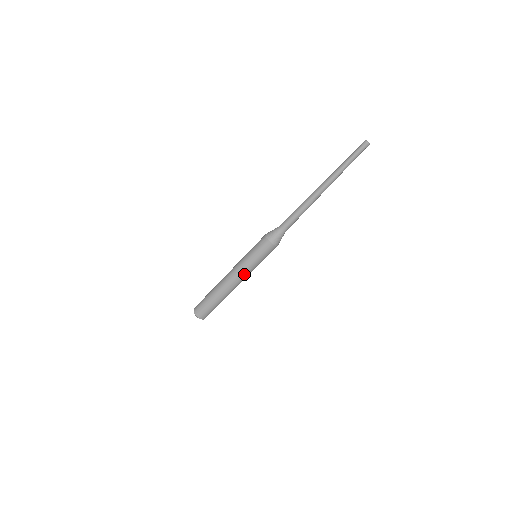
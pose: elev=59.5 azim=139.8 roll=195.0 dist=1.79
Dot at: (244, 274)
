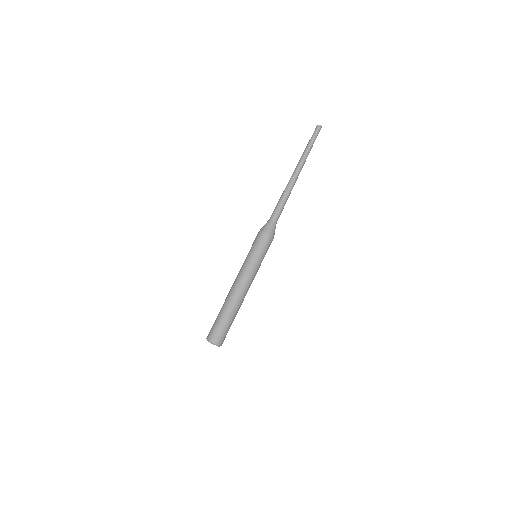
Dot at: (242, 272)
